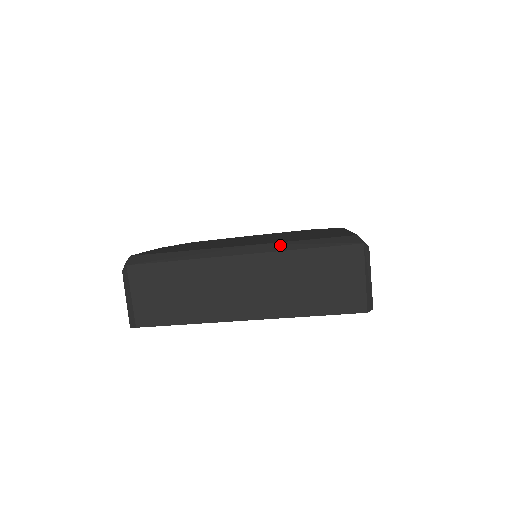
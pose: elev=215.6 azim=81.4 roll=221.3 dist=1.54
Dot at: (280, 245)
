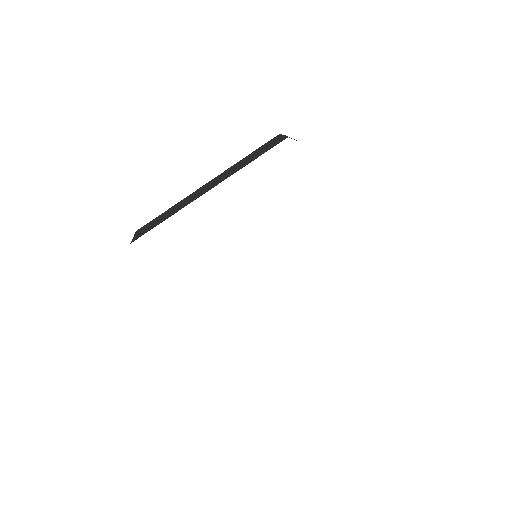
Dot at: occluded
